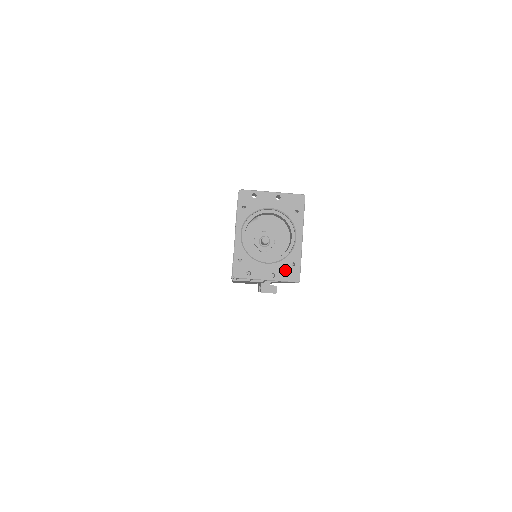
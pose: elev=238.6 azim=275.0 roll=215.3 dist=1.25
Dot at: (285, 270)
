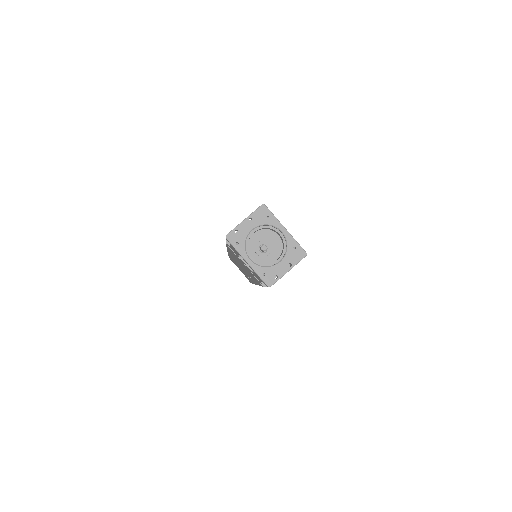
Dot at: (293, 255)
